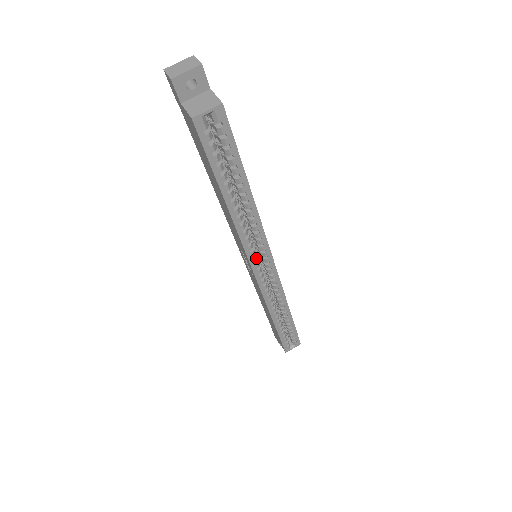
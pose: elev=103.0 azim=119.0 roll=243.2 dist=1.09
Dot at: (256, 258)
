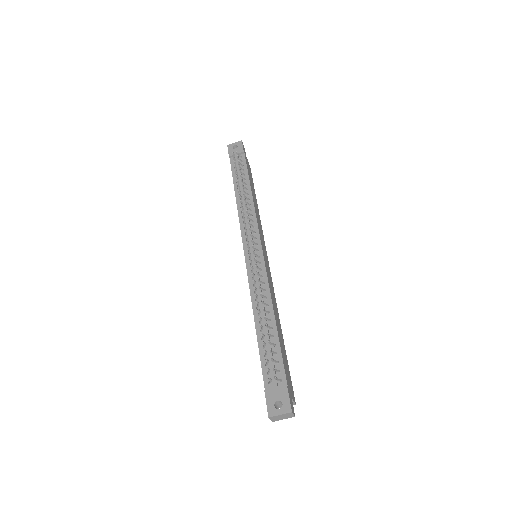
Dot at: occluded
